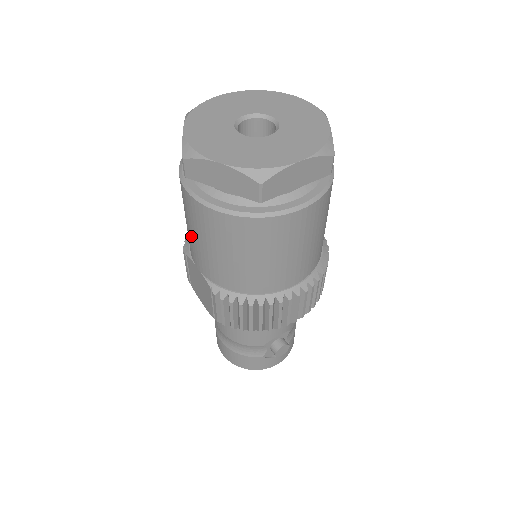
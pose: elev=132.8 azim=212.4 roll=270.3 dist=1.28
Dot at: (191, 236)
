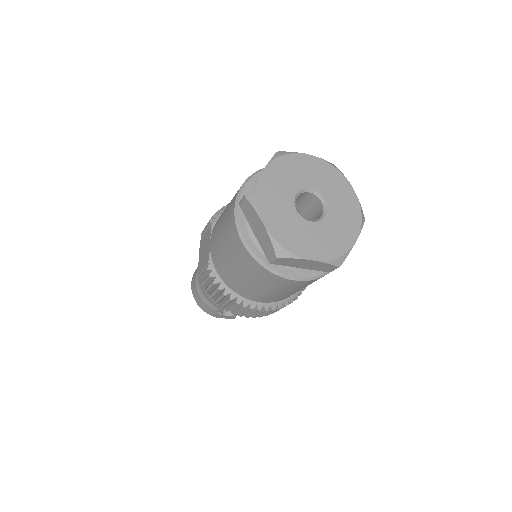
Dot at: (220, 226)
